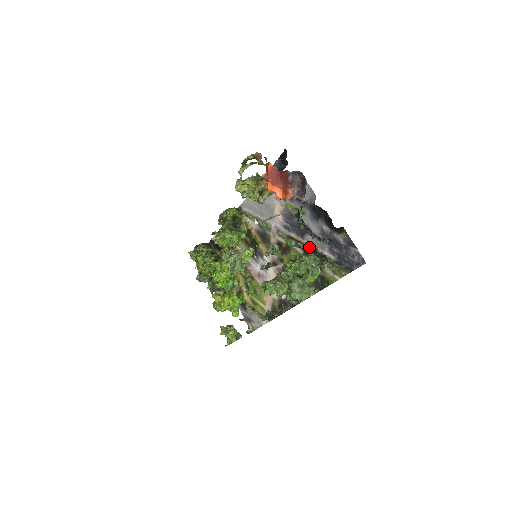
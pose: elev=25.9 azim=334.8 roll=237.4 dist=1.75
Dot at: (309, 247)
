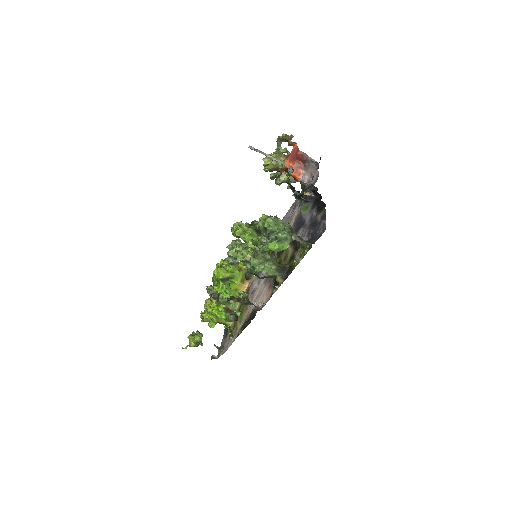
Dot at: occluded
